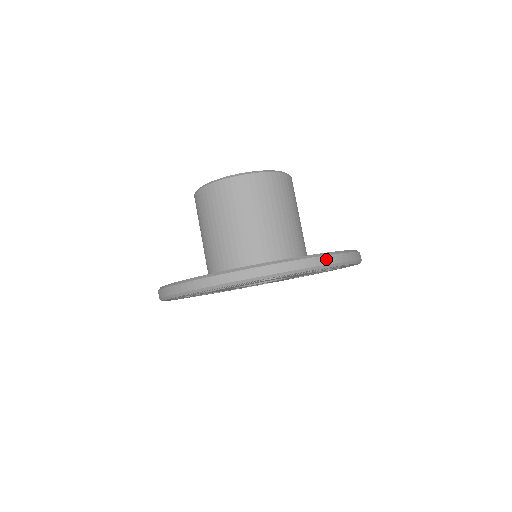
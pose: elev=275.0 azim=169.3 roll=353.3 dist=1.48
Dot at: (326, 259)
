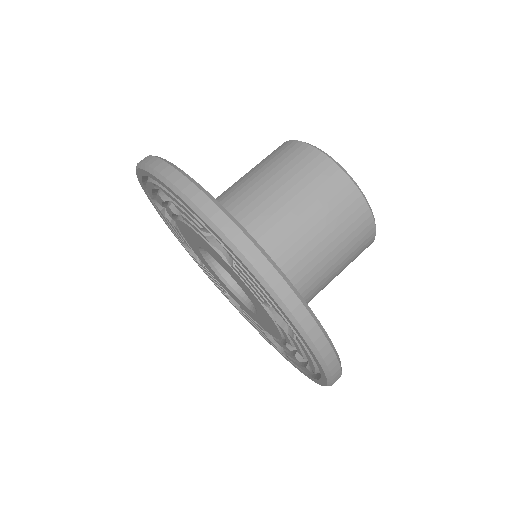
Dot at: (184, 182)
